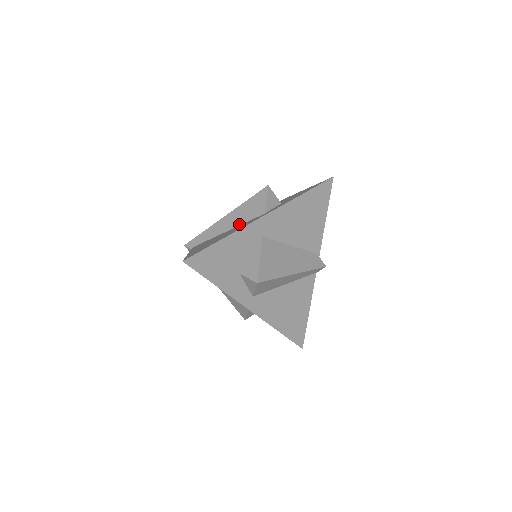
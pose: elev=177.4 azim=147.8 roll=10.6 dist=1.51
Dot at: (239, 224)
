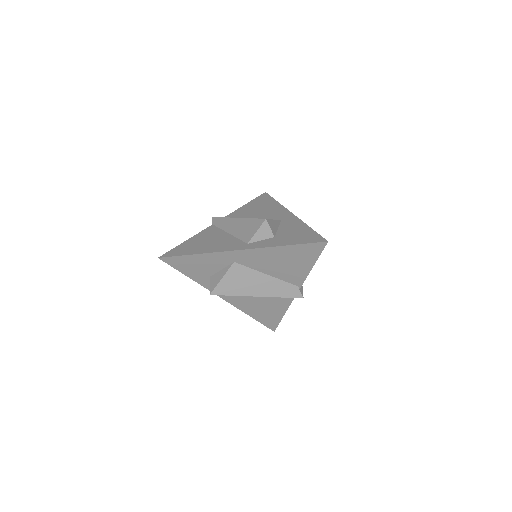
Dot at: (235, 235)
